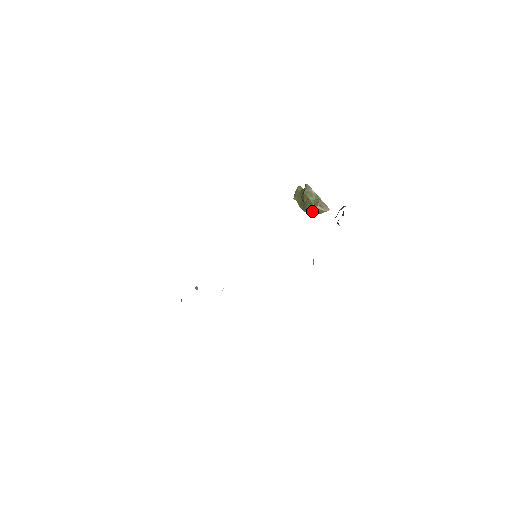
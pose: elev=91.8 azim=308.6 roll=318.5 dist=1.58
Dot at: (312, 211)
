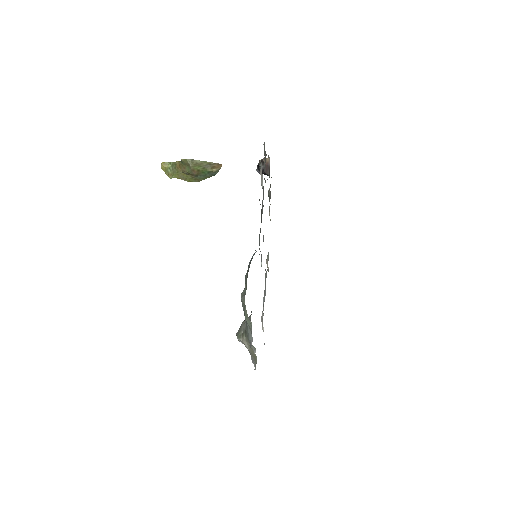
Dot at: (207, 177)
